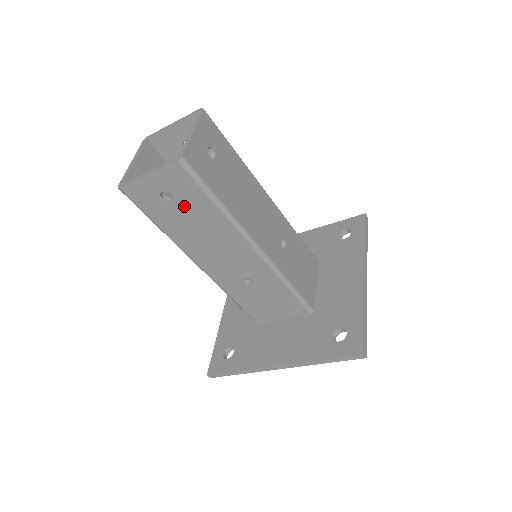
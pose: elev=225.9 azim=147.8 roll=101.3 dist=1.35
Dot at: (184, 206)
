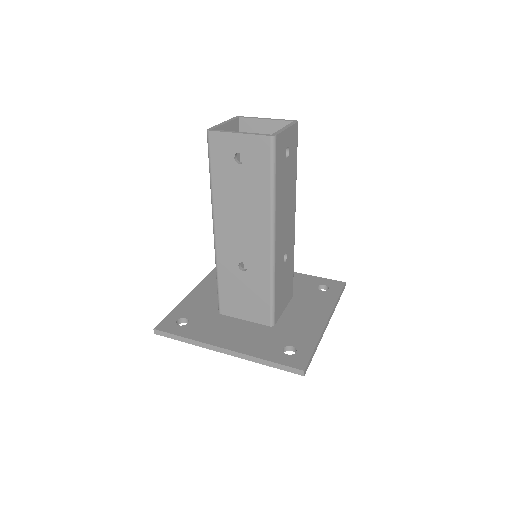
Dot at: (246, 174)
